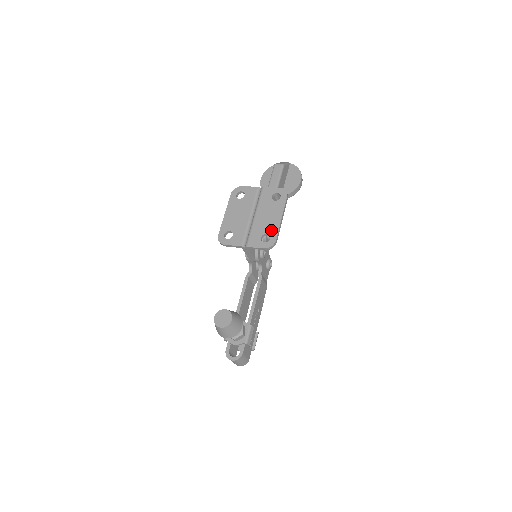
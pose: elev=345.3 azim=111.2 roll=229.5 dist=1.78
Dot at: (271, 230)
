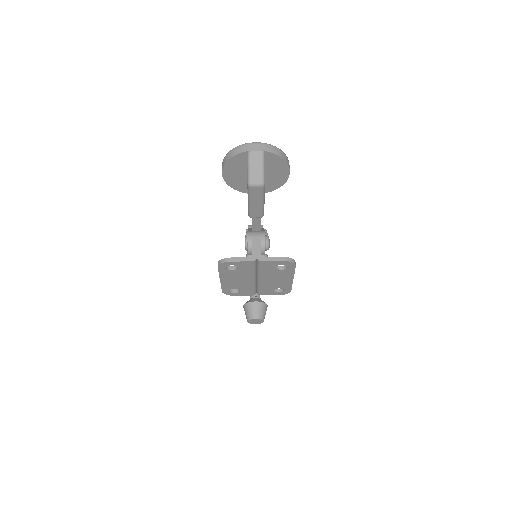
Dot at: (283, 287)
